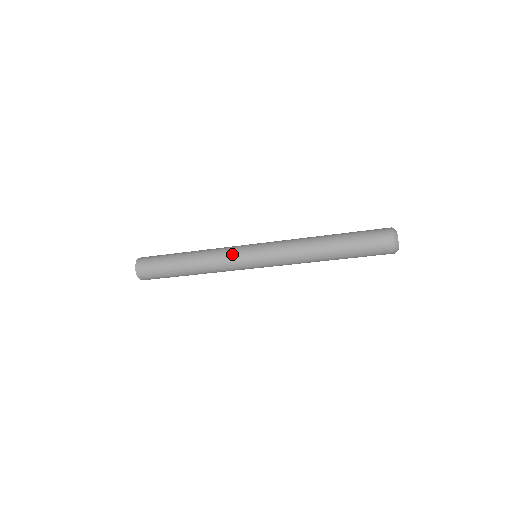
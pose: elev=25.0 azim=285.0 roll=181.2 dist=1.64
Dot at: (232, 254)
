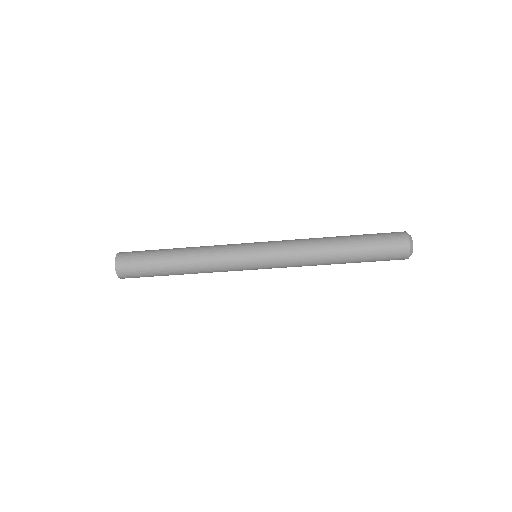
Dot at: (231, 245)
